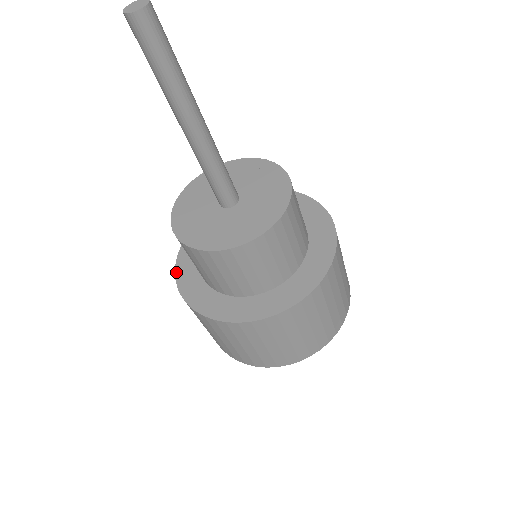
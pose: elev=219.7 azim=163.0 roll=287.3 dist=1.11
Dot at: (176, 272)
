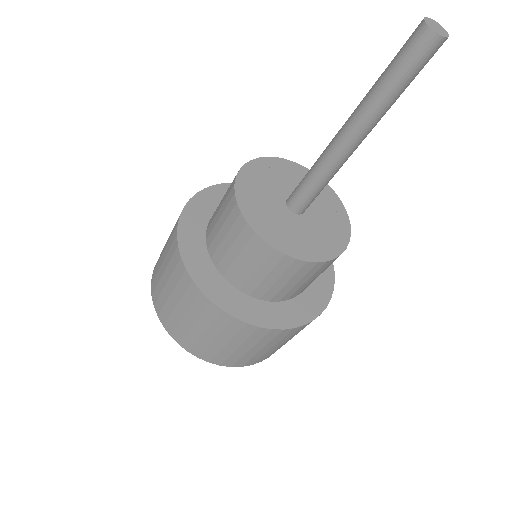
Dot at: (186, 207)
